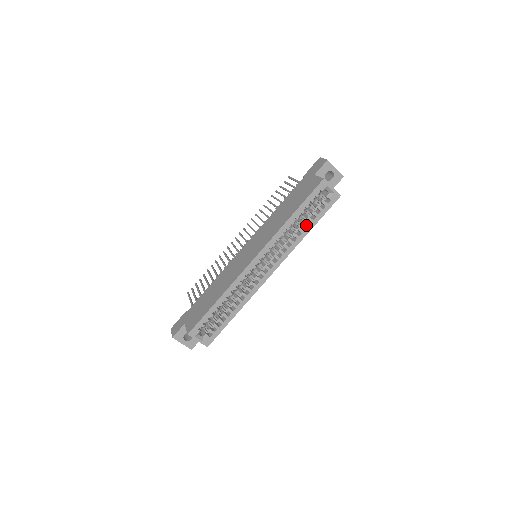
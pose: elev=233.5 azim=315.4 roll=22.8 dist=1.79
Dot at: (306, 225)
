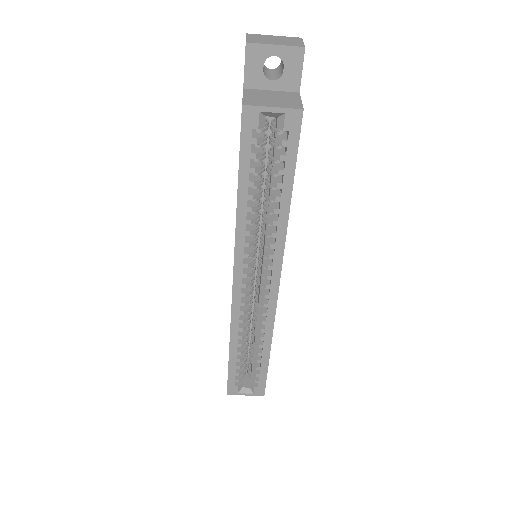
Dot at: (276, 198)
